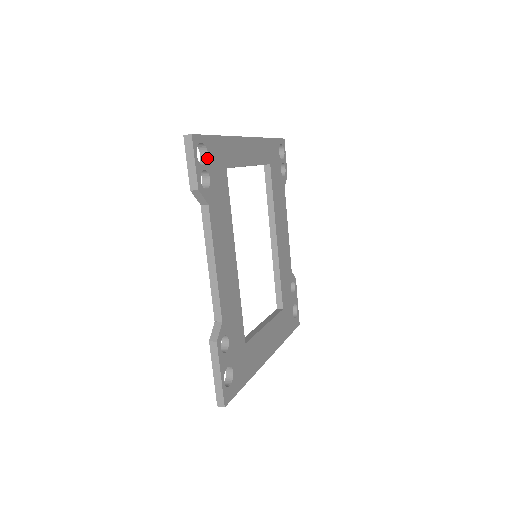
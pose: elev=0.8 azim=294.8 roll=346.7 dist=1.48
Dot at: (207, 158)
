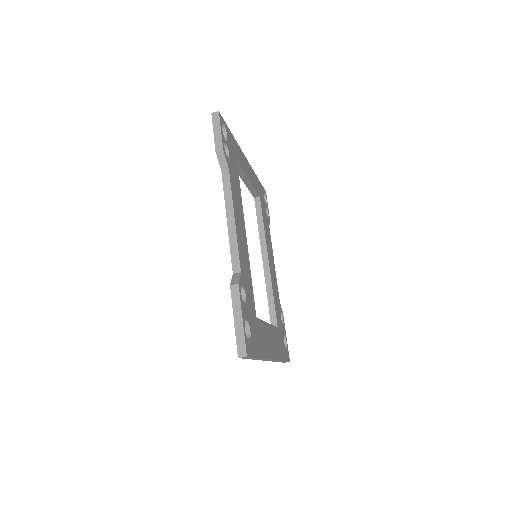
Dot at: (226, 139)
